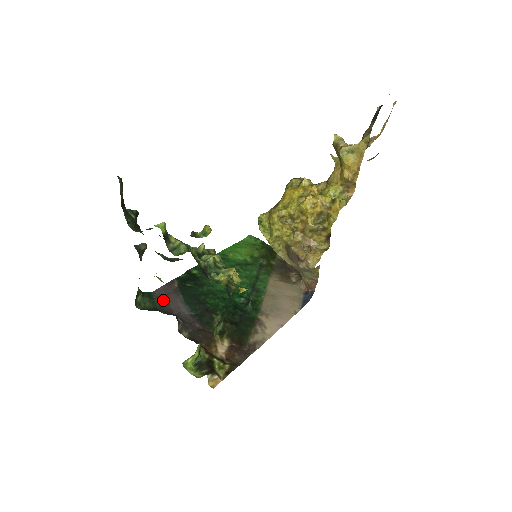
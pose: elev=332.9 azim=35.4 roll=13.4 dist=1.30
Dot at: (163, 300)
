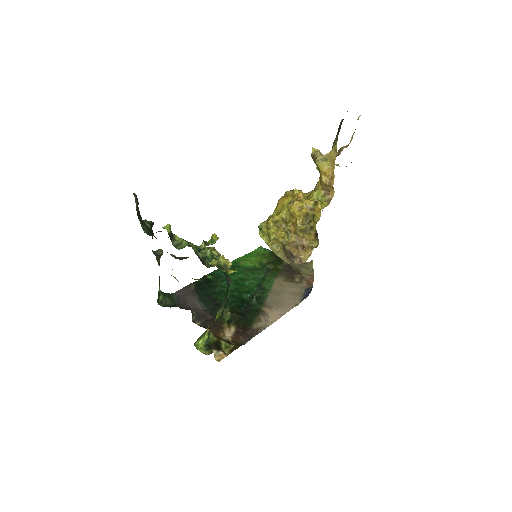
Dot at: (181, 299)
